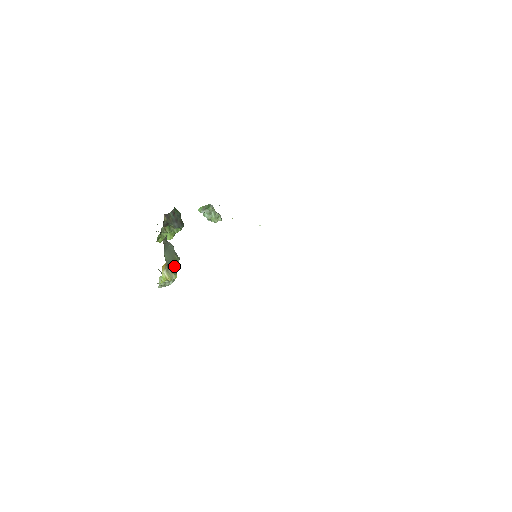
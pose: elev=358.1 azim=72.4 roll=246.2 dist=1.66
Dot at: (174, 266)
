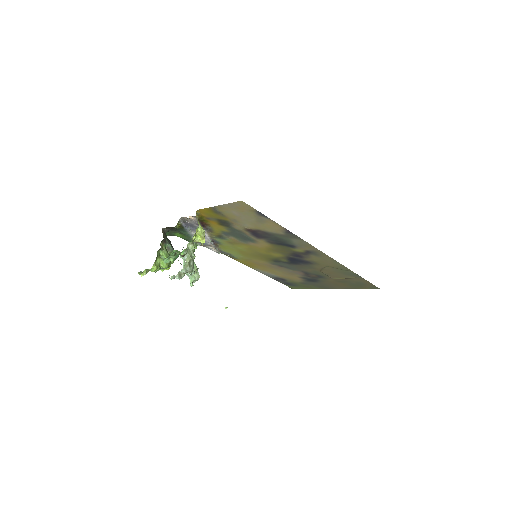
Dot at: occluded
